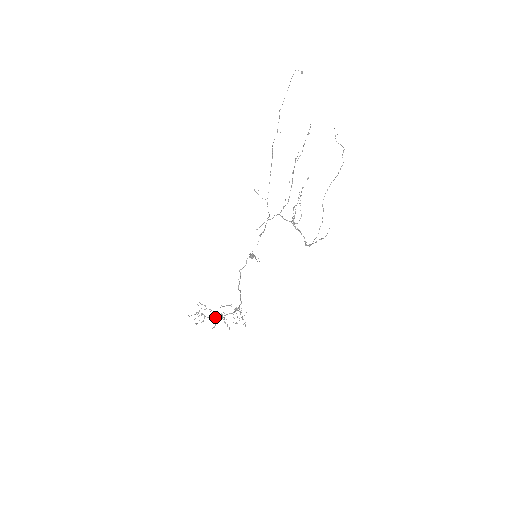
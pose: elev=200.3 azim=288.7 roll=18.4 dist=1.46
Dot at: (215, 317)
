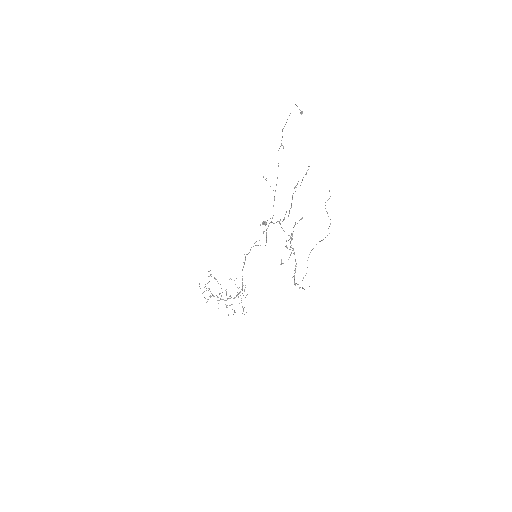
Dot at: occluded
